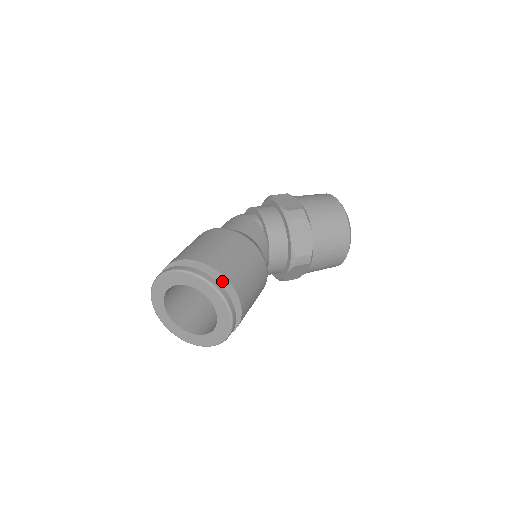
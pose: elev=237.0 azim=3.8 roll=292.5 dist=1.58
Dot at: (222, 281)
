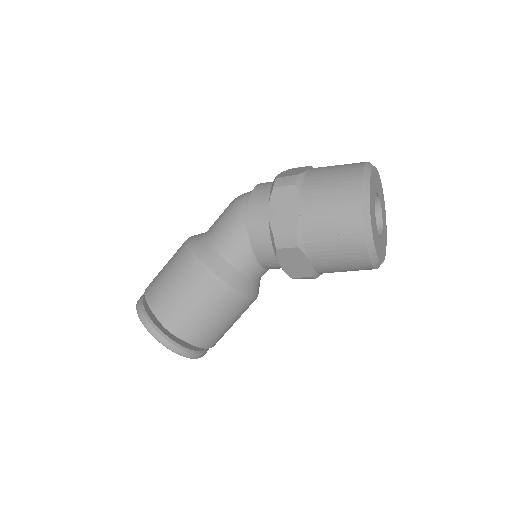
Dot at: (177, 333)
